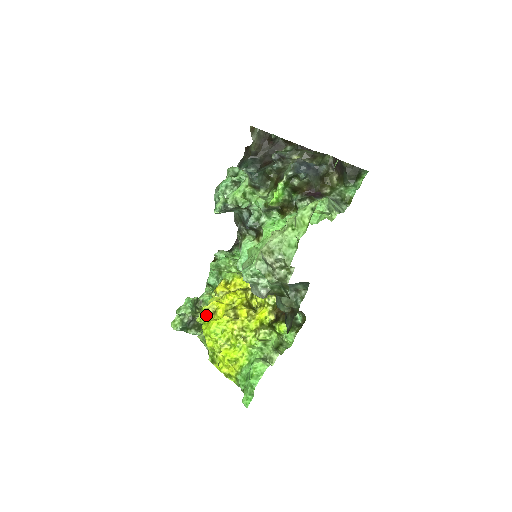
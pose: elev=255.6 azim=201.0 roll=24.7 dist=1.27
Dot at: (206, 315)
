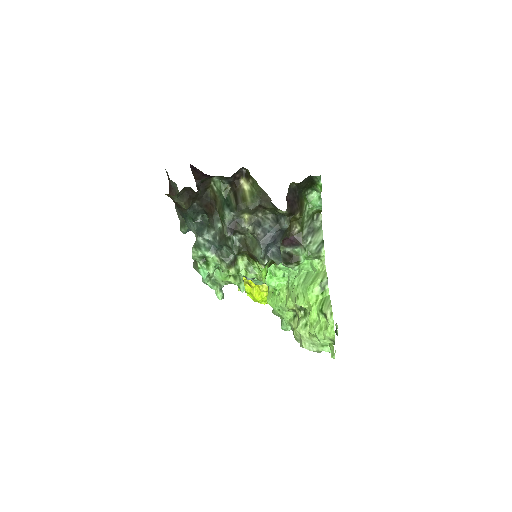
Dot at: occluded
